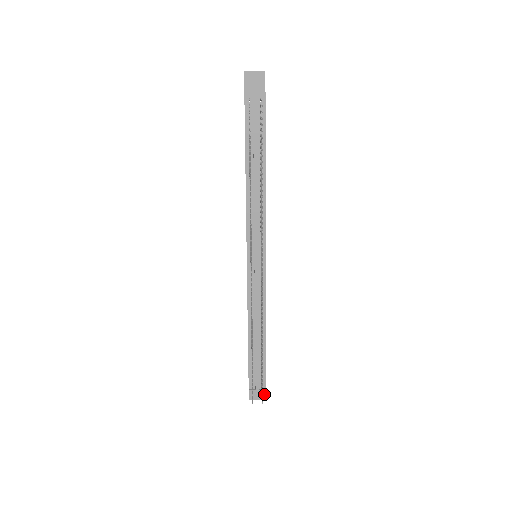
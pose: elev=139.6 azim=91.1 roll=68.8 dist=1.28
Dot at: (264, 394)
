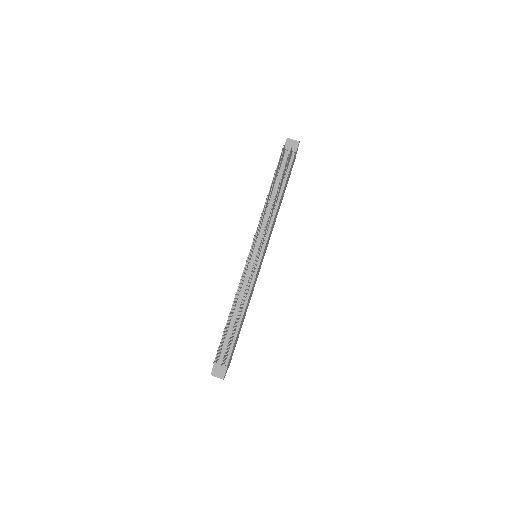
Dot at: (224, 373)
